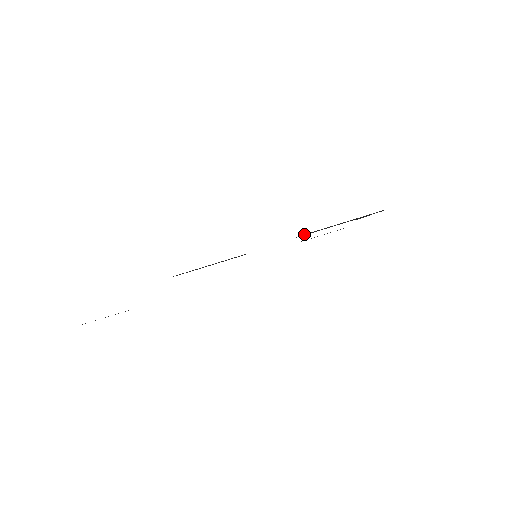
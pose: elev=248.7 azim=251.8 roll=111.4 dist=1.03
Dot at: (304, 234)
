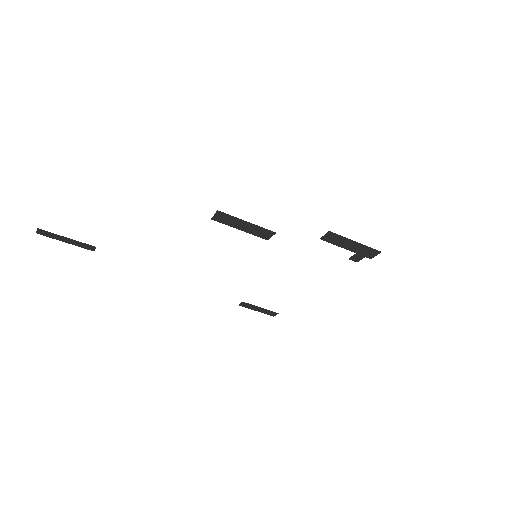
Dot at: (334, 233)
